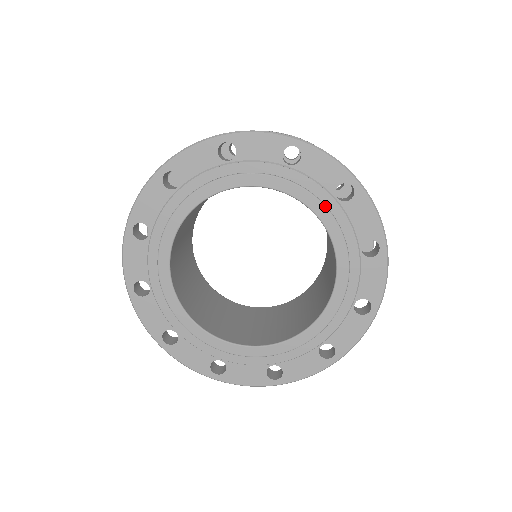
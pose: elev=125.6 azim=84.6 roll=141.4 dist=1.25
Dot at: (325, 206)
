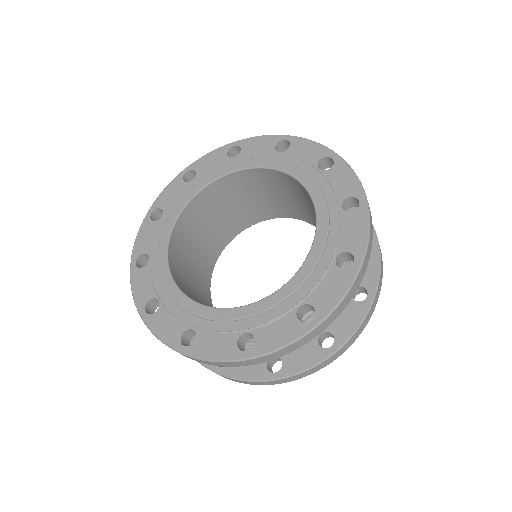
Dot at: (327, 206)
